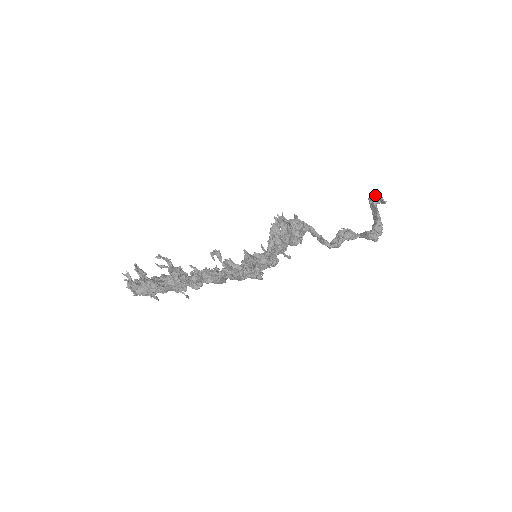
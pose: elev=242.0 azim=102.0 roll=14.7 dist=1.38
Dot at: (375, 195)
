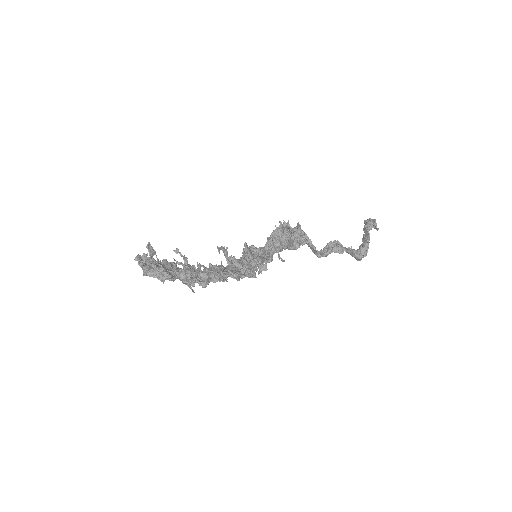
Dot at: (371, 221)
